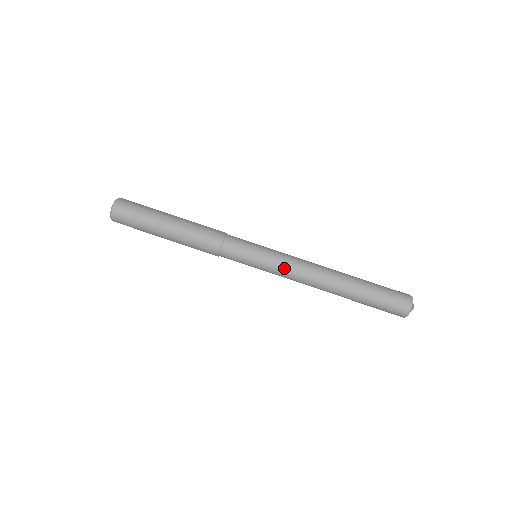
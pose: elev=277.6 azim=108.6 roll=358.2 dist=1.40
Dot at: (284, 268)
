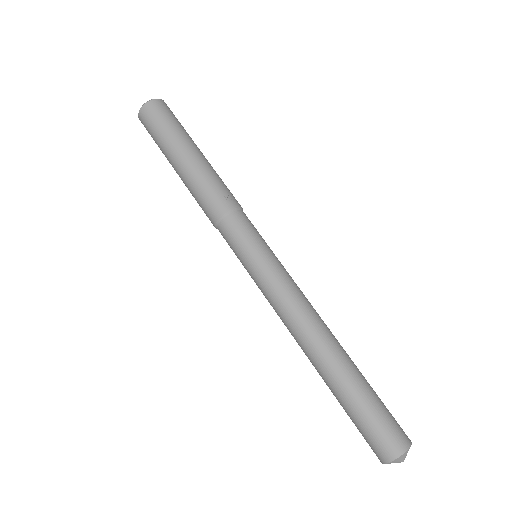
Dot at: (283, 284)
